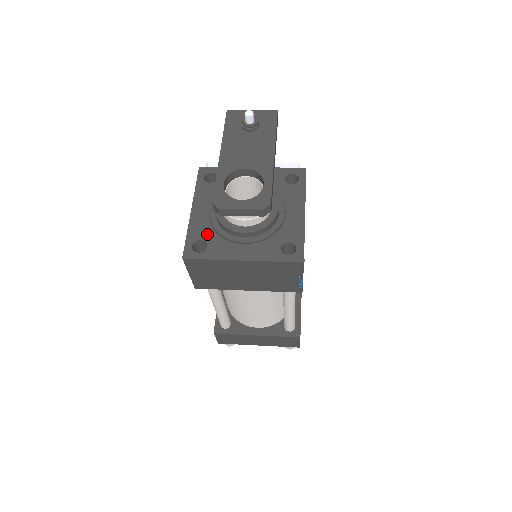
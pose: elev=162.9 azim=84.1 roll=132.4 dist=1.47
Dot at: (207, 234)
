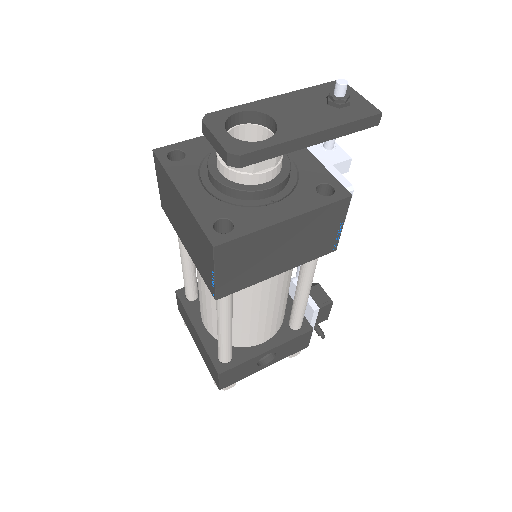
Dot at: (195, 154)
